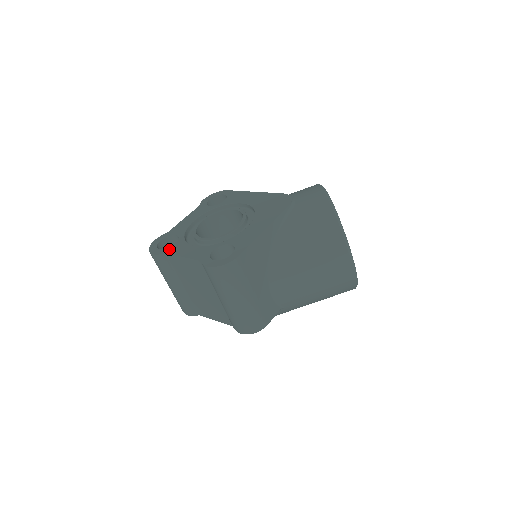
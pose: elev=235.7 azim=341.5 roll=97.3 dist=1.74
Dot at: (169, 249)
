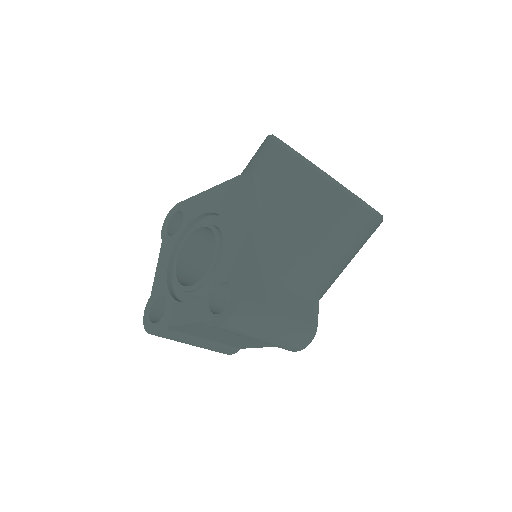
Dot at: (164, 319)
